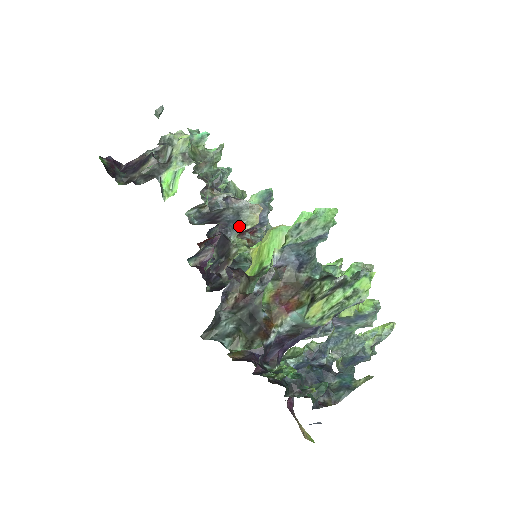
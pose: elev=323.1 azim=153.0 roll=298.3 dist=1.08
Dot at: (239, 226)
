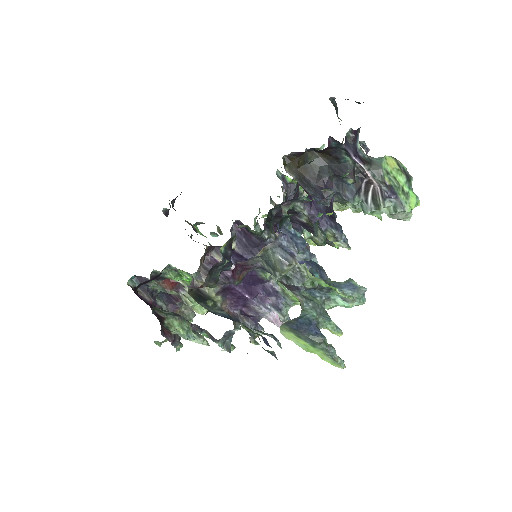
Dot at: occluded
